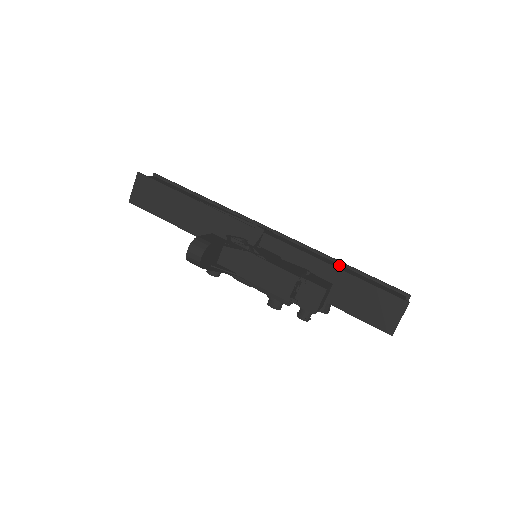
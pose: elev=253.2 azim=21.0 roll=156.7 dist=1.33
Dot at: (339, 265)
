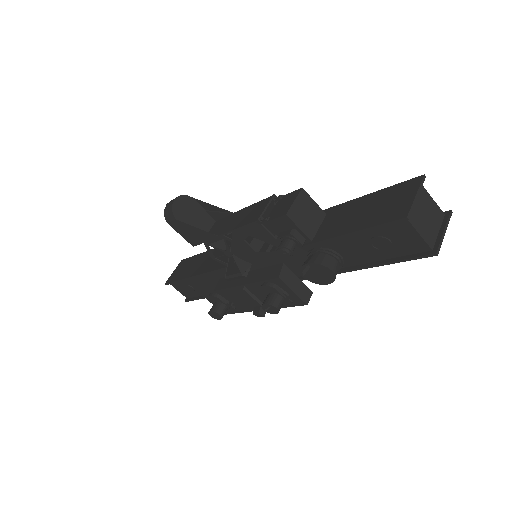
Dot at: occluded
